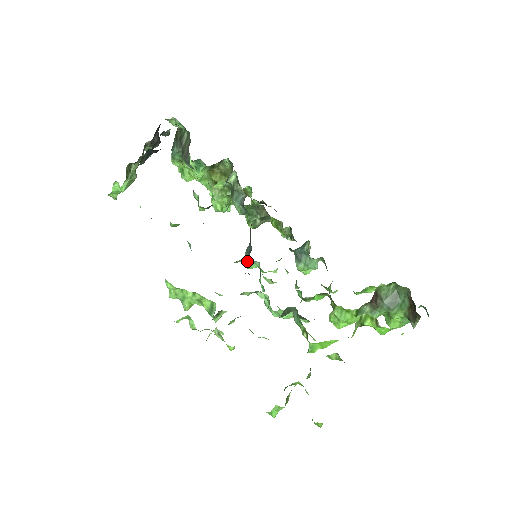
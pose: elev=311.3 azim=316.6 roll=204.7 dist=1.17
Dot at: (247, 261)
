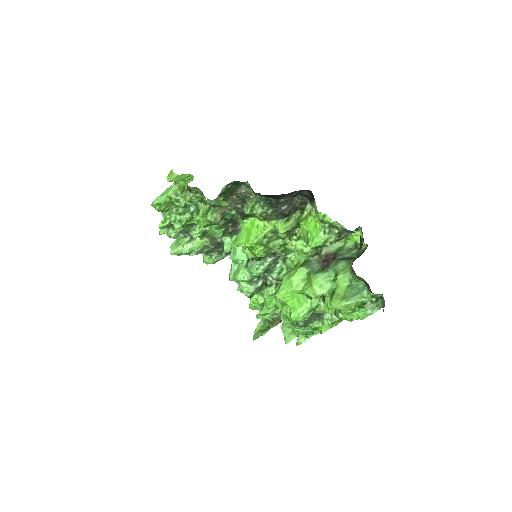
Dot at: occluded
